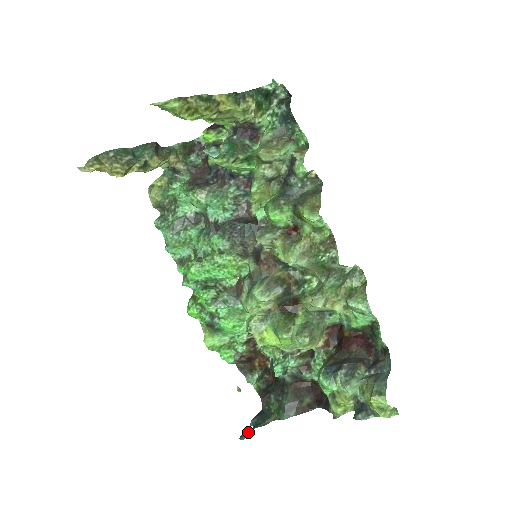
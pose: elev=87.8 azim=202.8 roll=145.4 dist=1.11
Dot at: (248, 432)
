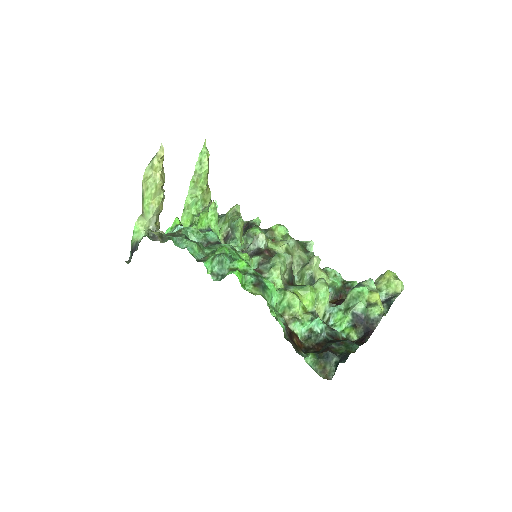
Dot at: occluded
